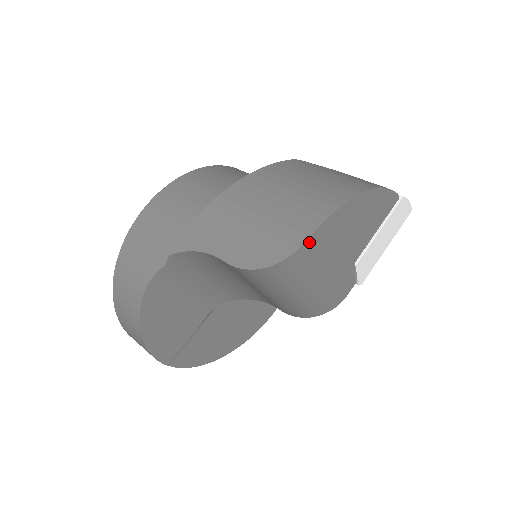
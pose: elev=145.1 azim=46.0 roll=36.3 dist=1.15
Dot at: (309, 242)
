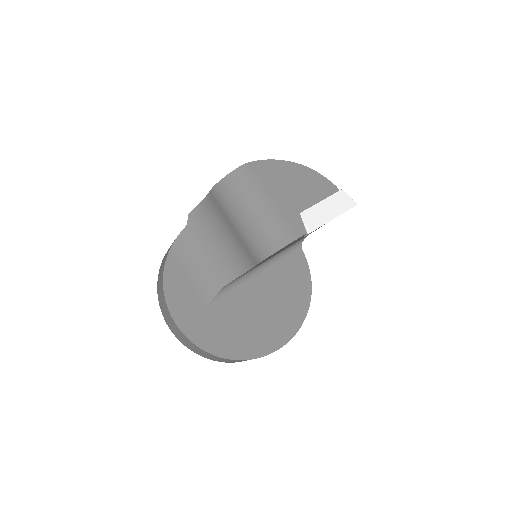
Dot at: (250, 165)
